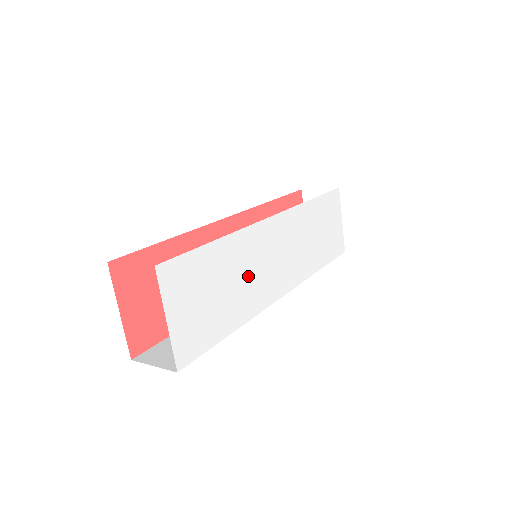
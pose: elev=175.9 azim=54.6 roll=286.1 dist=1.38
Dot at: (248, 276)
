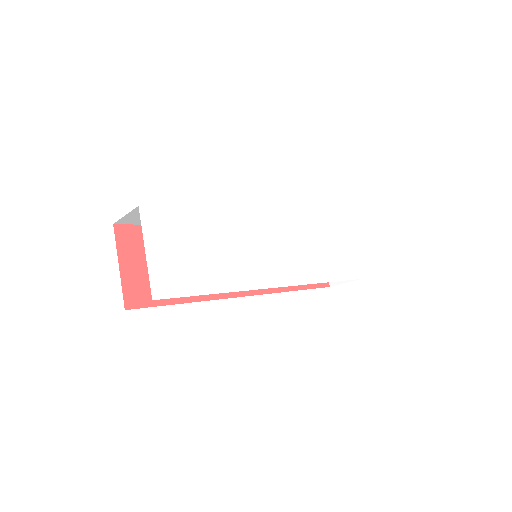
Dot at: (236, 252)
